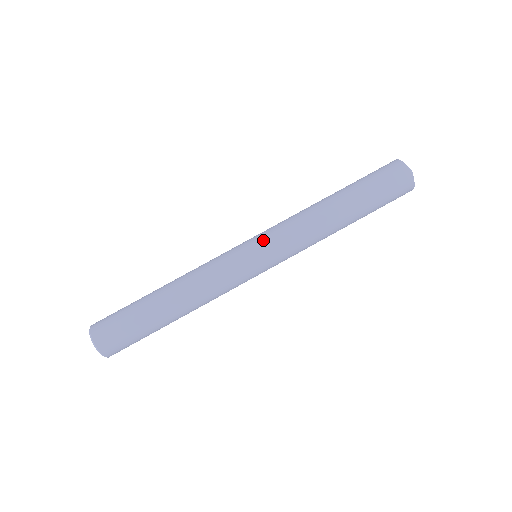
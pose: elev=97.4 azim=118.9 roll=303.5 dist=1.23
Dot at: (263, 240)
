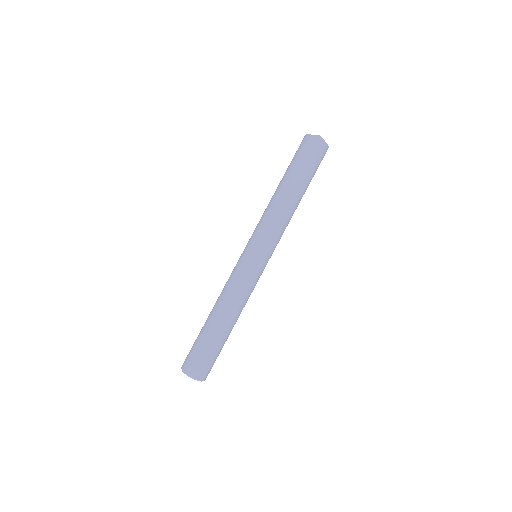
Dot at: (261, 247)
